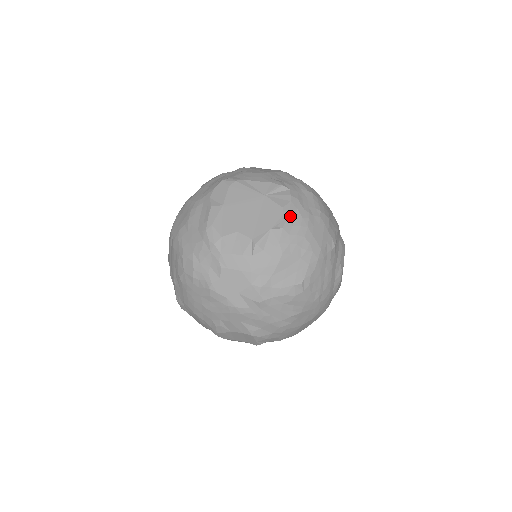
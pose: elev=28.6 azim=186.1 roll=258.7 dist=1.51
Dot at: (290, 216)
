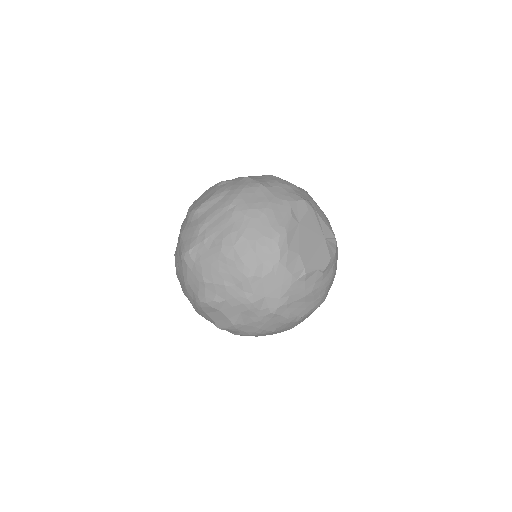
Dot at: (330, 267)
